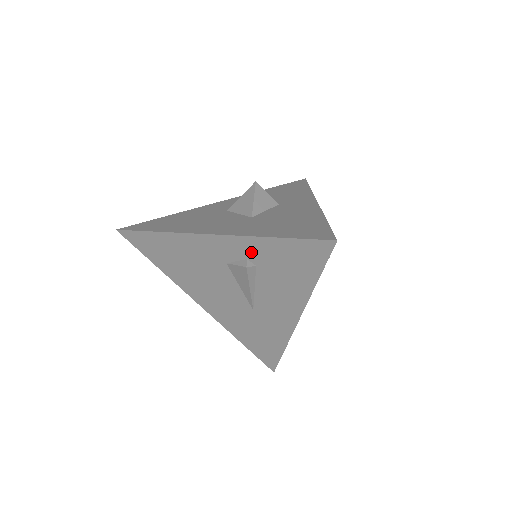
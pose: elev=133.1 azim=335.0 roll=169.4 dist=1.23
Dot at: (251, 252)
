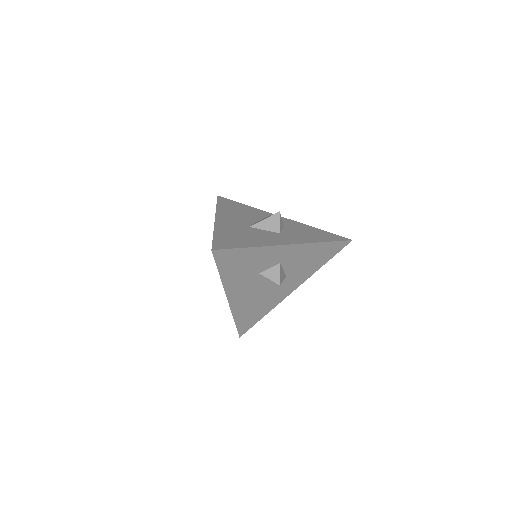
Dot at: occluded
